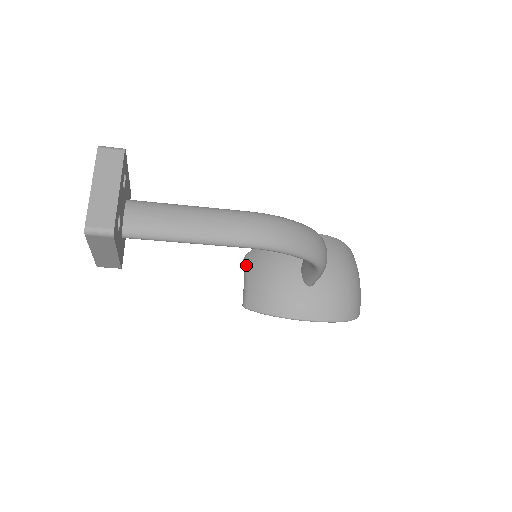
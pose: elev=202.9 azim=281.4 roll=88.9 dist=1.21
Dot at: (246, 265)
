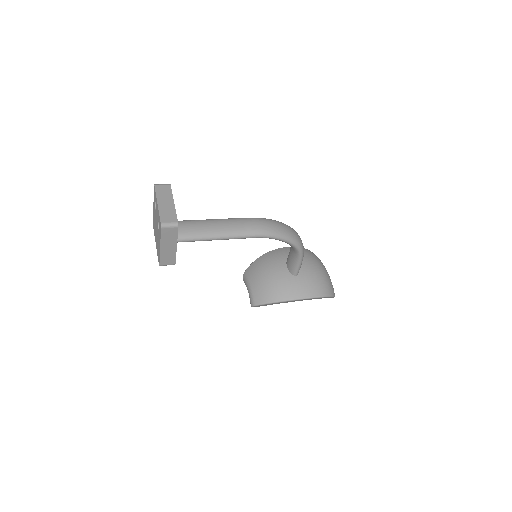
Dot at: (246, 278)
